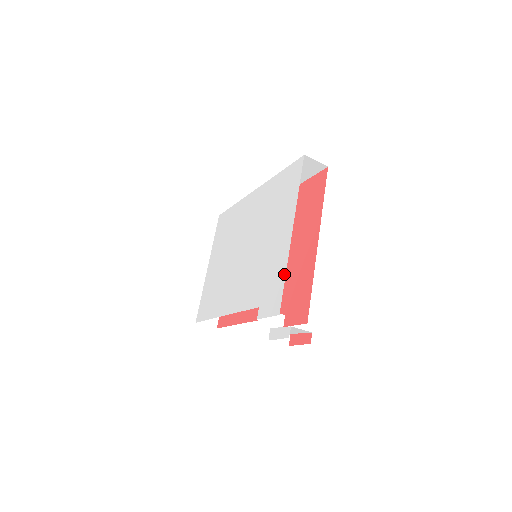
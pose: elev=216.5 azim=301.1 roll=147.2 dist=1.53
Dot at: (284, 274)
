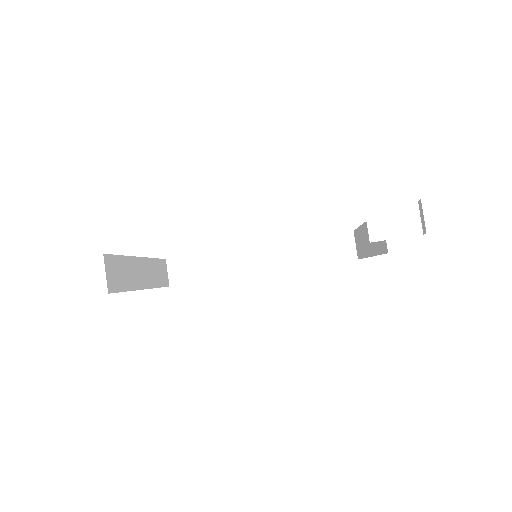
Dot at: occluded
